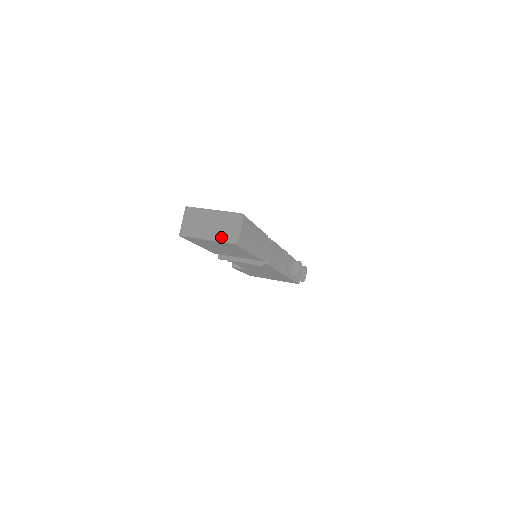
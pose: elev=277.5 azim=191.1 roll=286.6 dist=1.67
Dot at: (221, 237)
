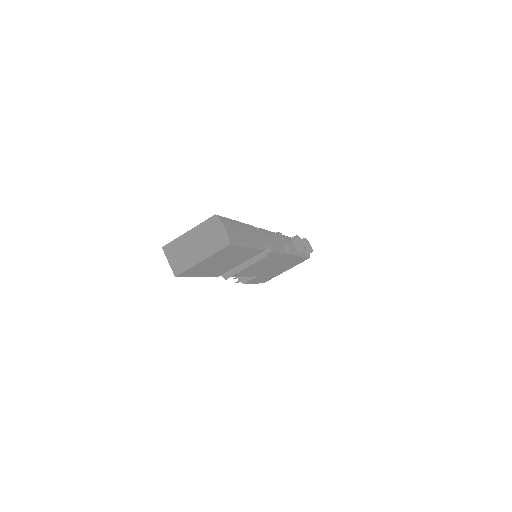
Dot at: (212, 249)
